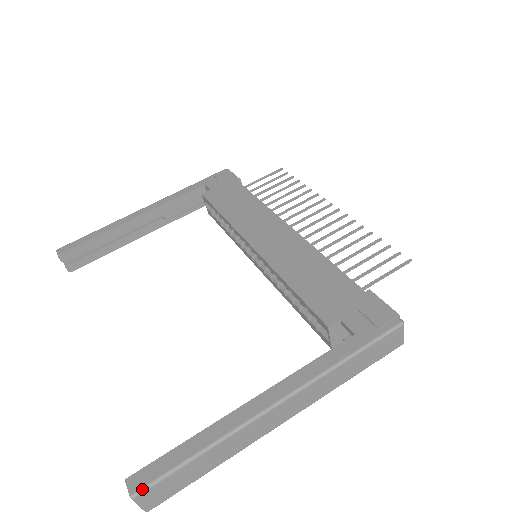
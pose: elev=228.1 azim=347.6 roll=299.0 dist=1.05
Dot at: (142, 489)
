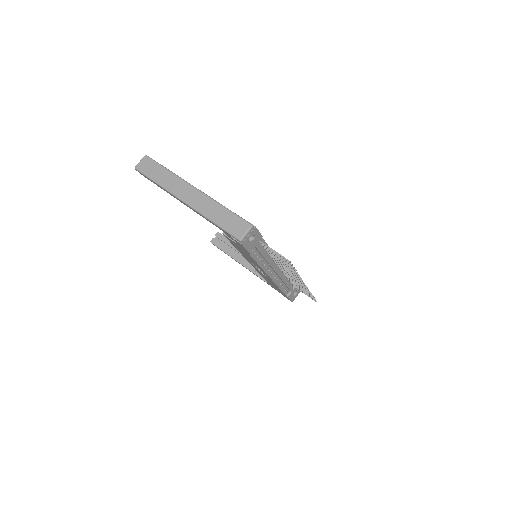
Dot at: (149, 157)
